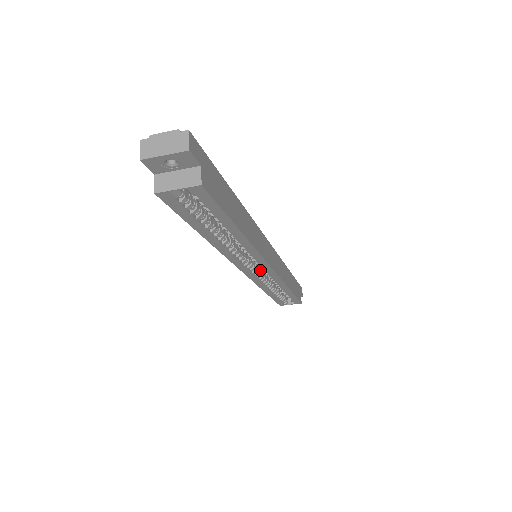
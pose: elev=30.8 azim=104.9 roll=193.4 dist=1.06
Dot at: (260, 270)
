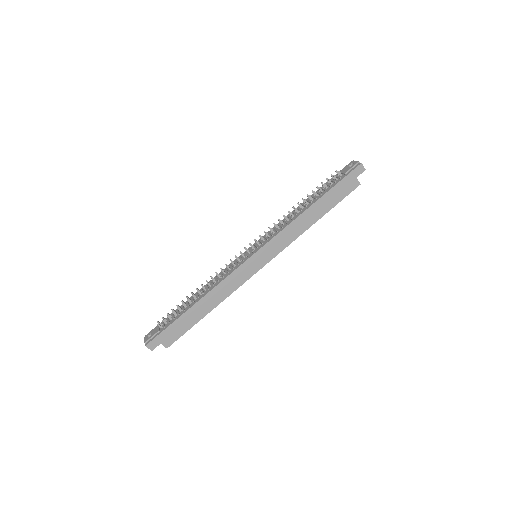
Dot at: occluded
